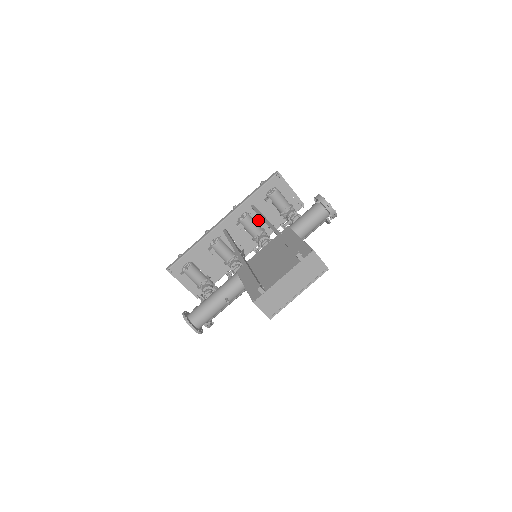
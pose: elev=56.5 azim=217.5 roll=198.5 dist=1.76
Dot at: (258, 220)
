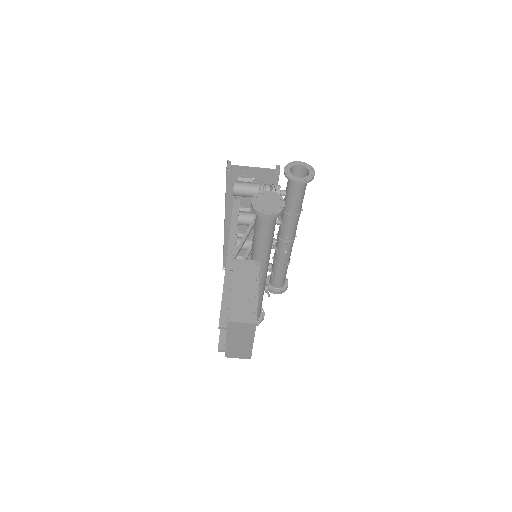
Dot at: occluded
